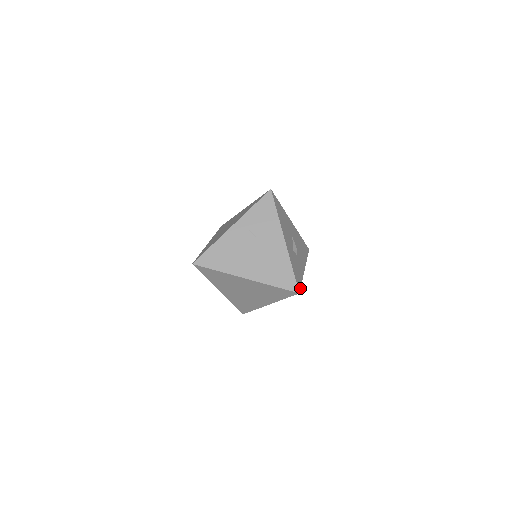
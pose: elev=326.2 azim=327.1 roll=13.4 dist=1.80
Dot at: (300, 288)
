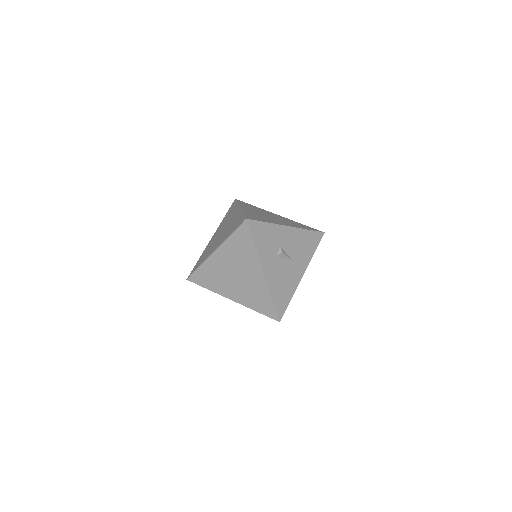
Dot at: (250, 229)
